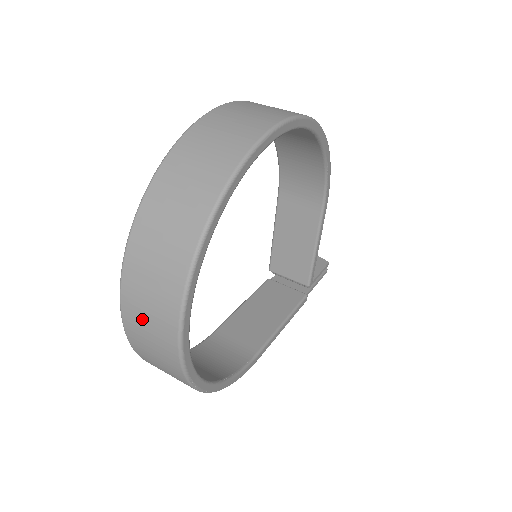
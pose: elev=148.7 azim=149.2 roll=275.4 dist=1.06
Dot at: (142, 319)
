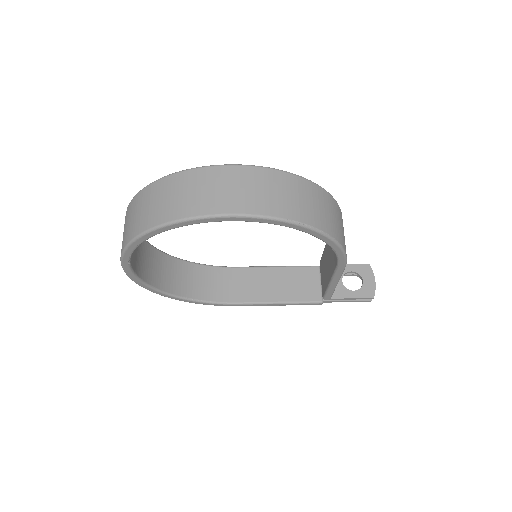
Dot at: occluded
